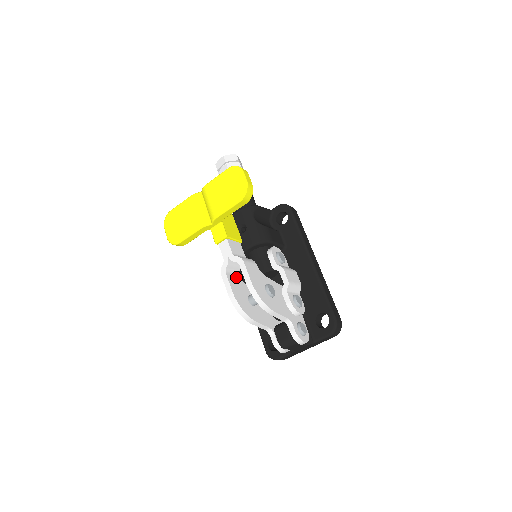
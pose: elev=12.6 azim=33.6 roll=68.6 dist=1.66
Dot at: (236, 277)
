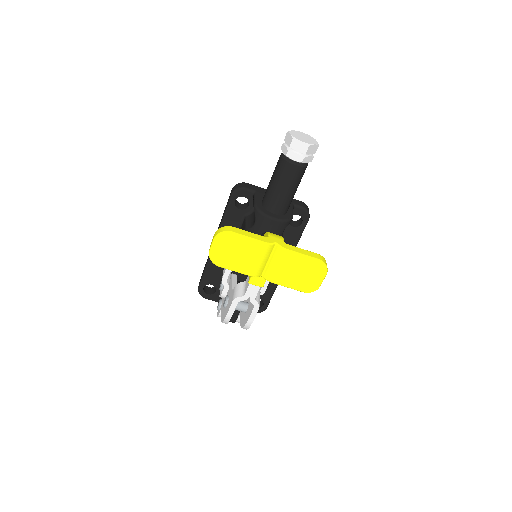
Dot at: occluded
